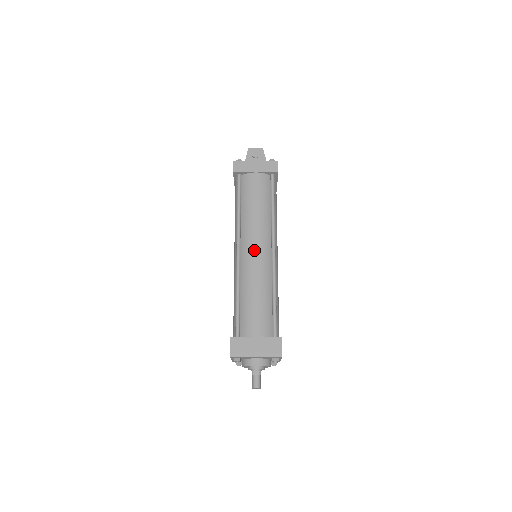
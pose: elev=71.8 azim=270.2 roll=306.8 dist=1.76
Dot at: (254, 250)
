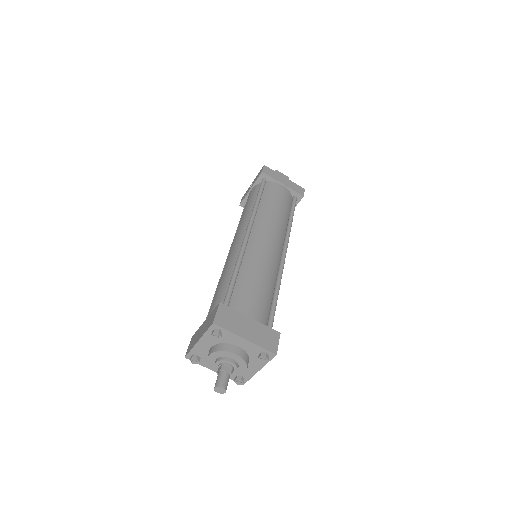
Dot at: (267, 239)
